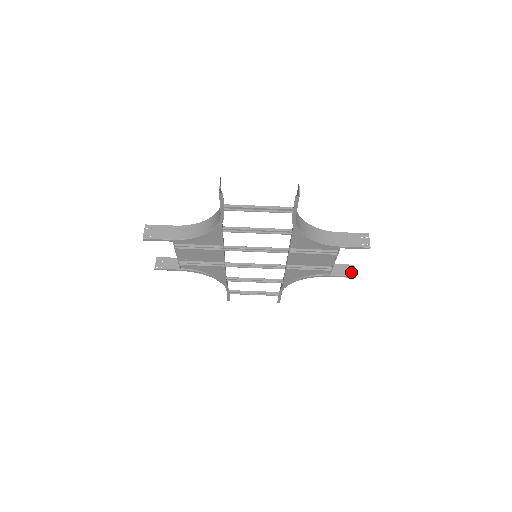
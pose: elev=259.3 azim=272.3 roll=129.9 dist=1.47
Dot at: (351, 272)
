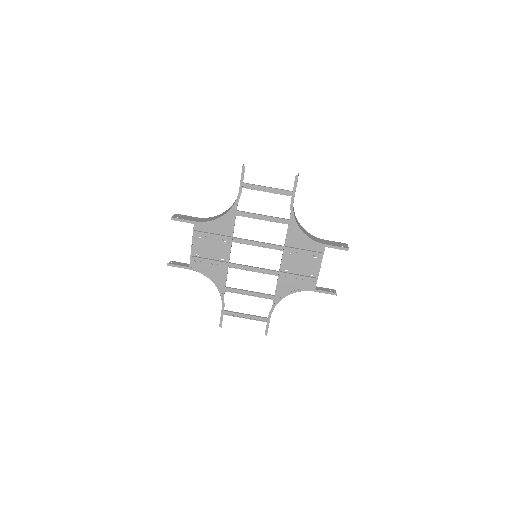
Dot at: occluded
